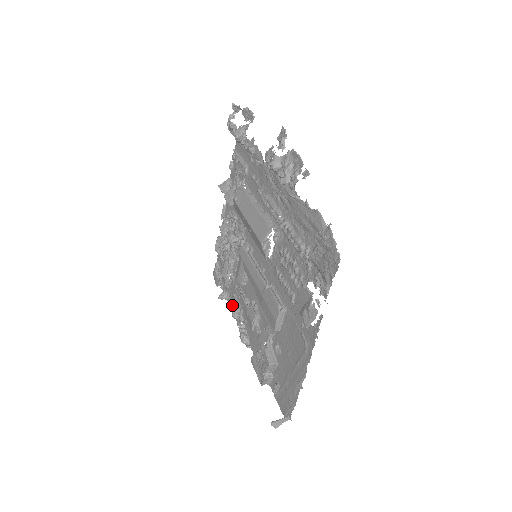
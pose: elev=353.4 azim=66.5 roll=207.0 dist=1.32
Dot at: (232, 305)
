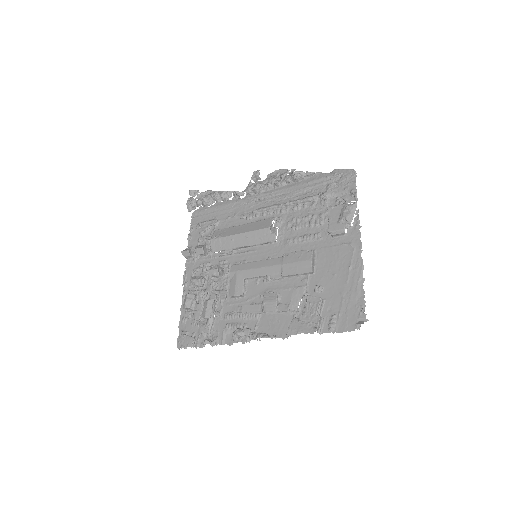
Dot at: (224, 341)
